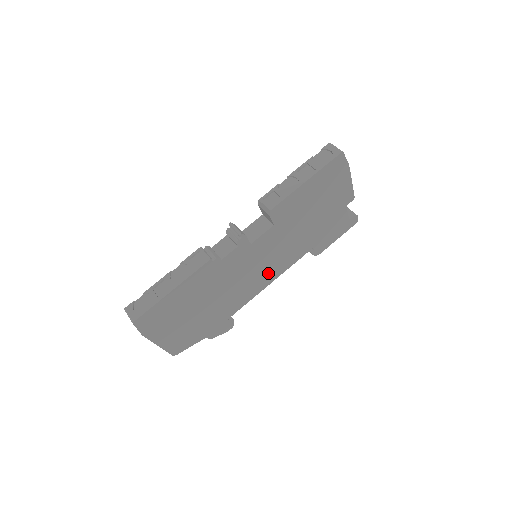
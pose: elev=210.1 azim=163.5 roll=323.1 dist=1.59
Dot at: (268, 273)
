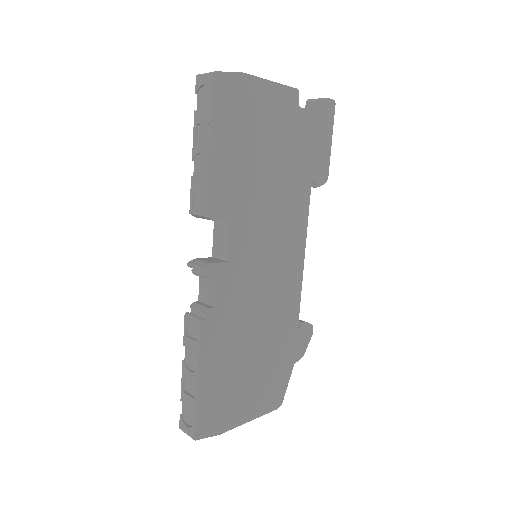
Dot at: (288, 255)
